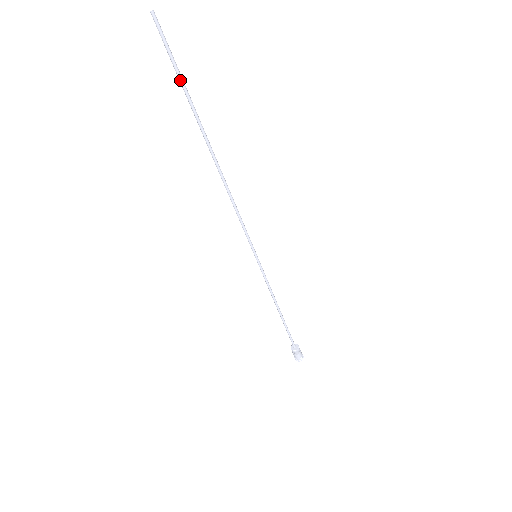
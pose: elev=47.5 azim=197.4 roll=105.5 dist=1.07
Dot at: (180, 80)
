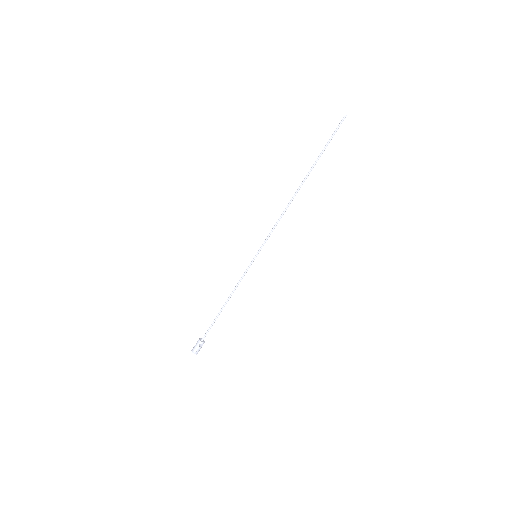
Dot at: (326, 146)
